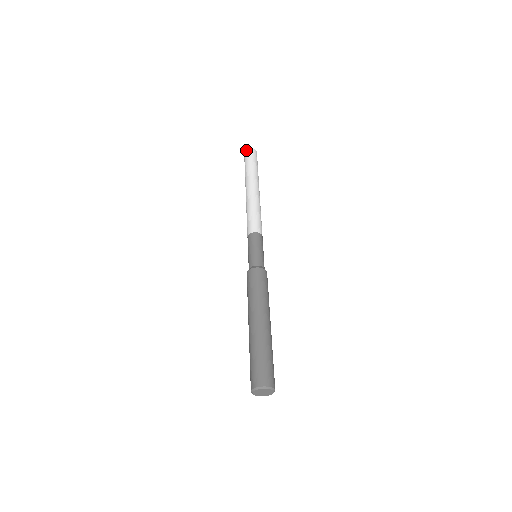
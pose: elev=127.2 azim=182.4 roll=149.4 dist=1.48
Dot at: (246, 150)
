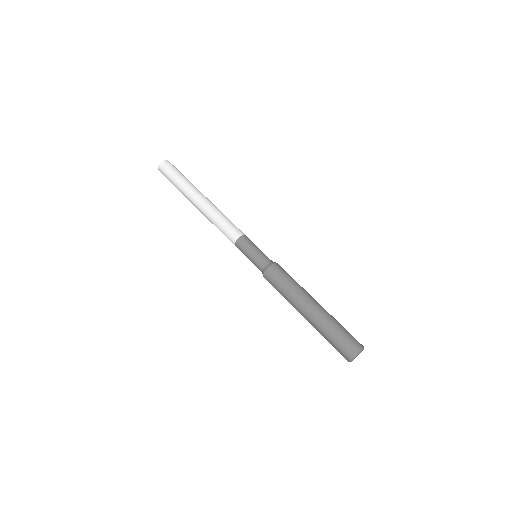
Dot at: (159, 166)
